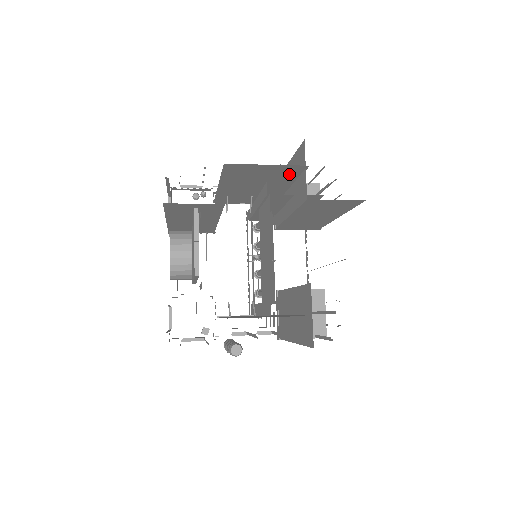
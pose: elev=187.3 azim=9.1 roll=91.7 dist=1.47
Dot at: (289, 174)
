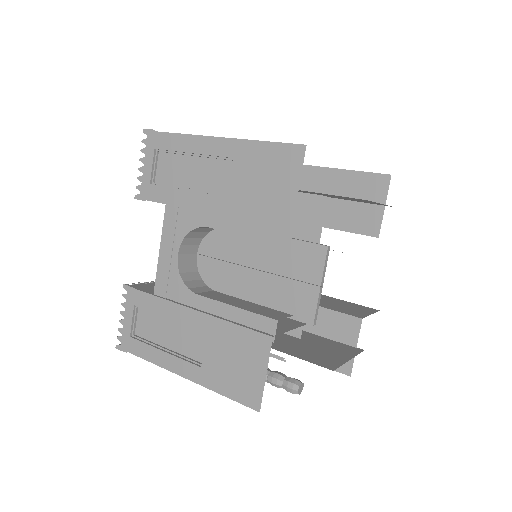
Dot at: occluded
